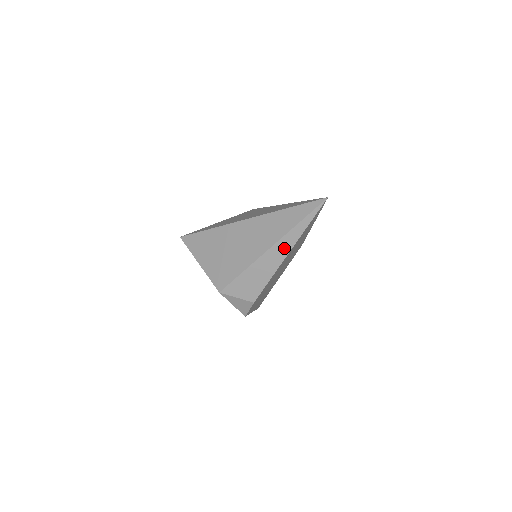
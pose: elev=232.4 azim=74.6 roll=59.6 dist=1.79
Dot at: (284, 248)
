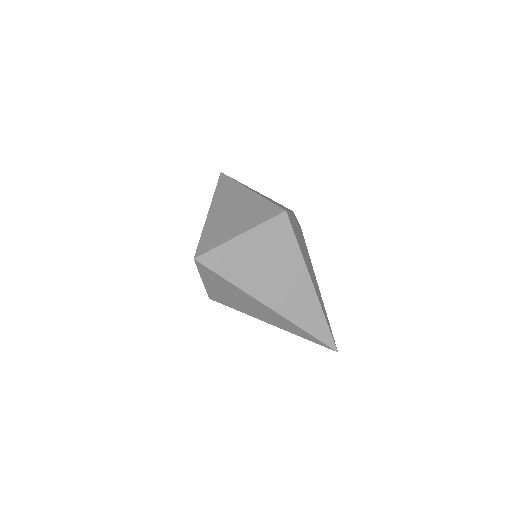
Dot at: occluded
